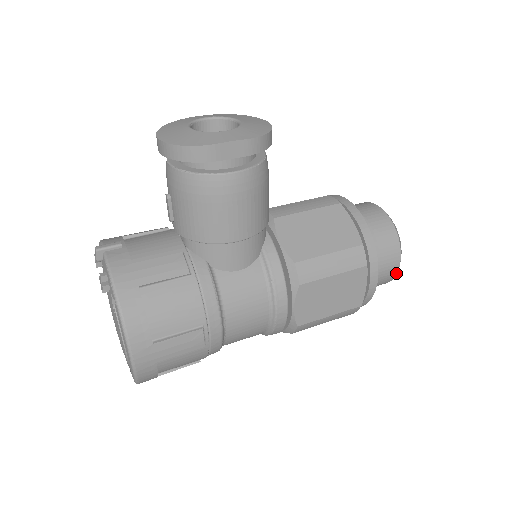
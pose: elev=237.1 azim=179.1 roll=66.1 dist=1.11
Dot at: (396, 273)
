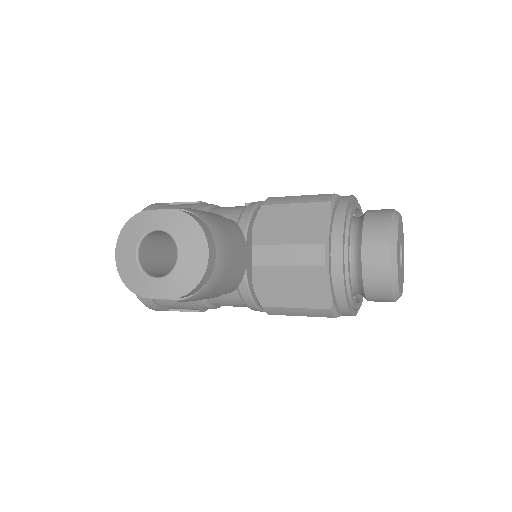
Dot at: occluded
